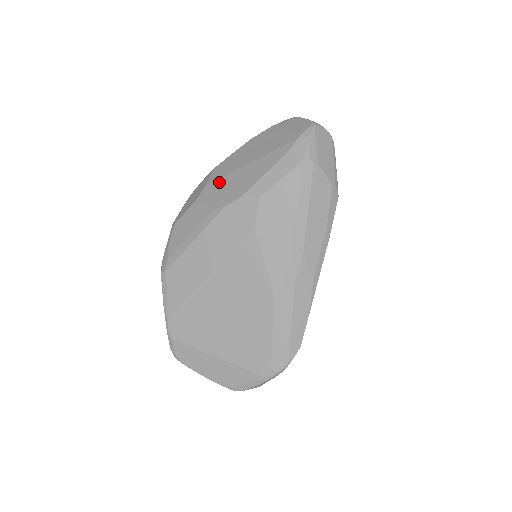
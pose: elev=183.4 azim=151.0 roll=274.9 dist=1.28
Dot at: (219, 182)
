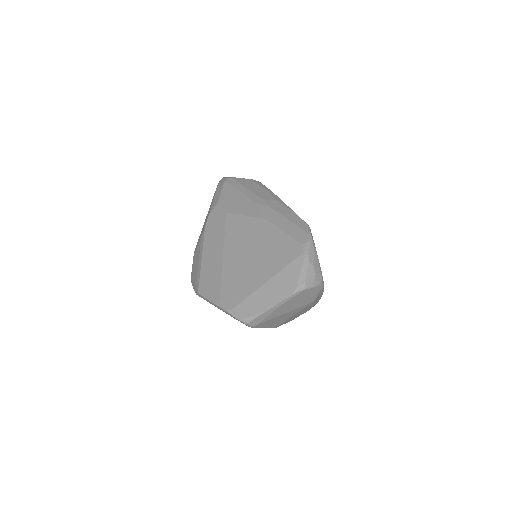
Dot at: (199, 237)
